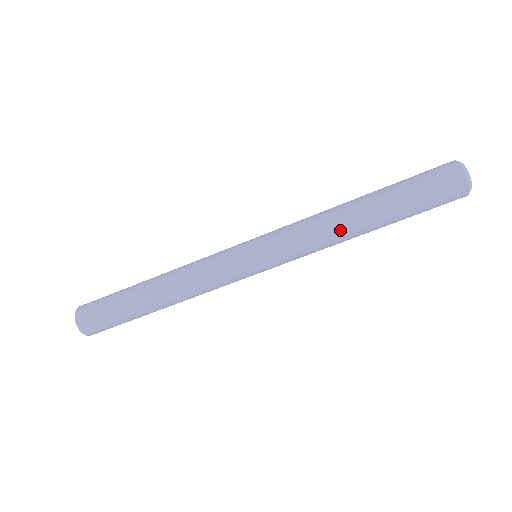
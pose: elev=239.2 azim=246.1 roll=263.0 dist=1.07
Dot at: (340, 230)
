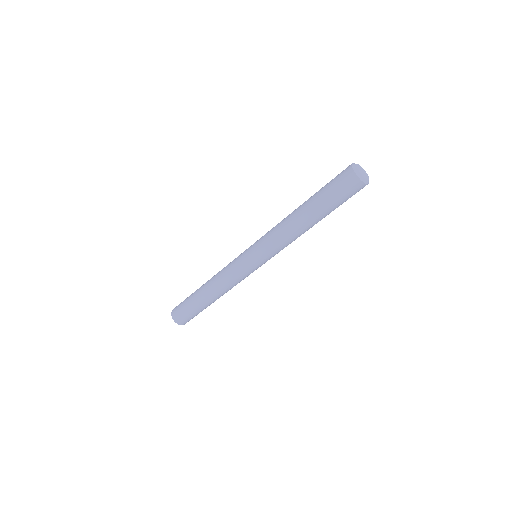
Dot at: (291, 226)
